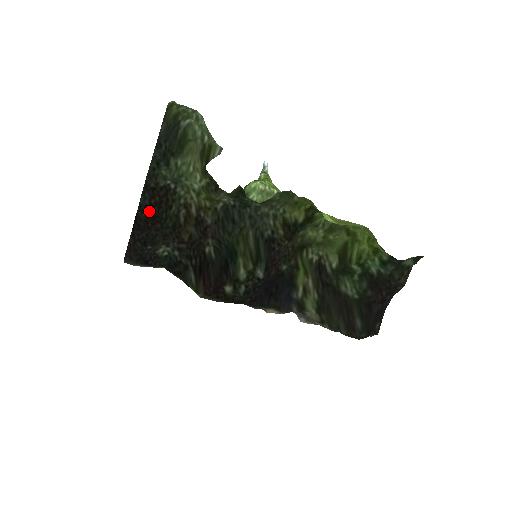
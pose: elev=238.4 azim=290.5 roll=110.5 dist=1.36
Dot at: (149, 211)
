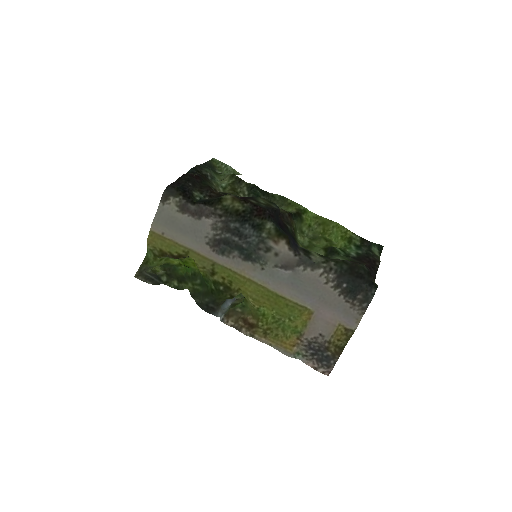
Dot at: (195, 173)
